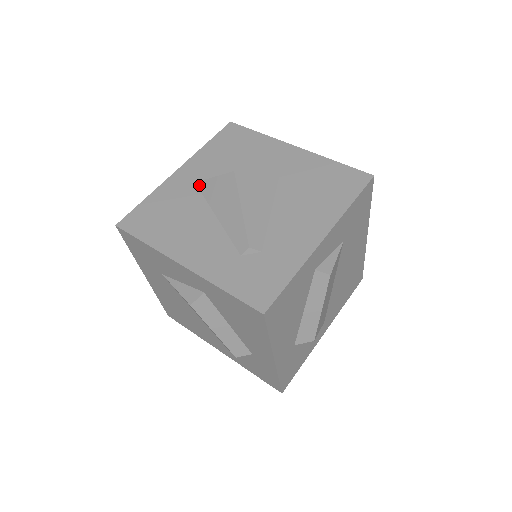
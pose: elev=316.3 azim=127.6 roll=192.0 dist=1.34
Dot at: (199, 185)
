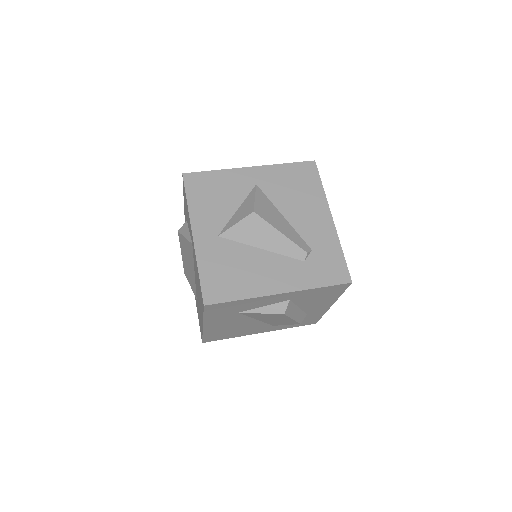
Dot at: (224, 236)
